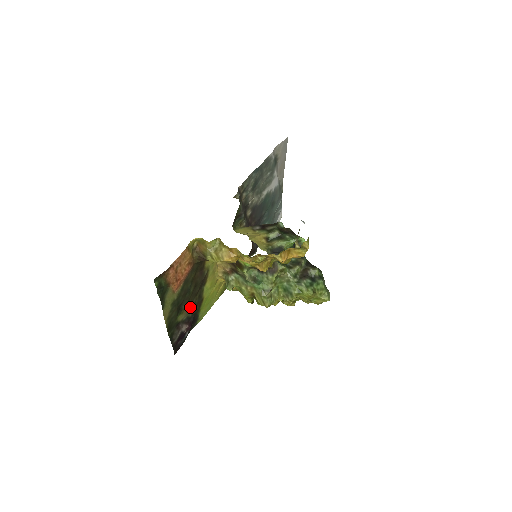
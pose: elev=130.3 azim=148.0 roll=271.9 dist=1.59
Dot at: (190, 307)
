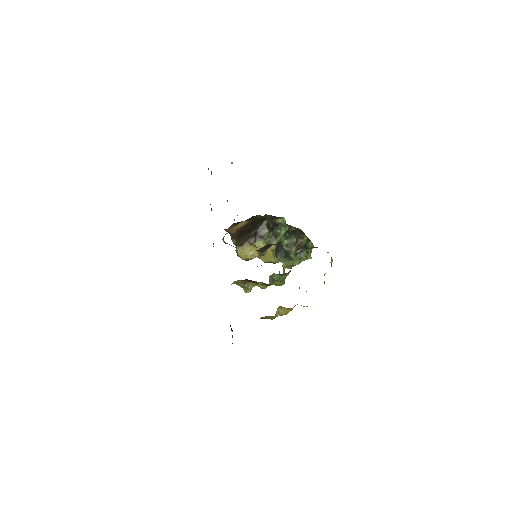
Dot at: occluded
